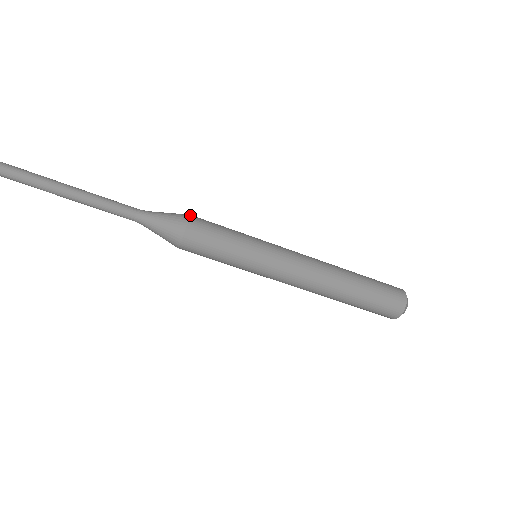
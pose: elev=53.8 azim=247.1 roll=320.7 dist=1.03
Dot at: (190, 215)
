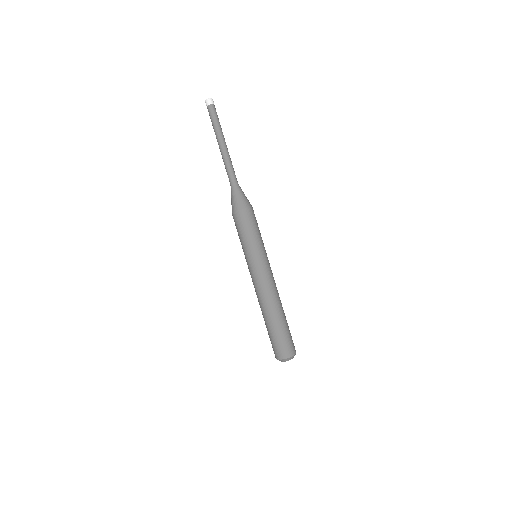
Dot at: occluded
